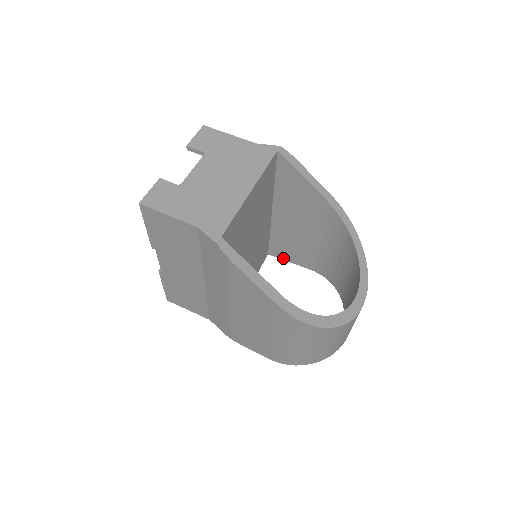
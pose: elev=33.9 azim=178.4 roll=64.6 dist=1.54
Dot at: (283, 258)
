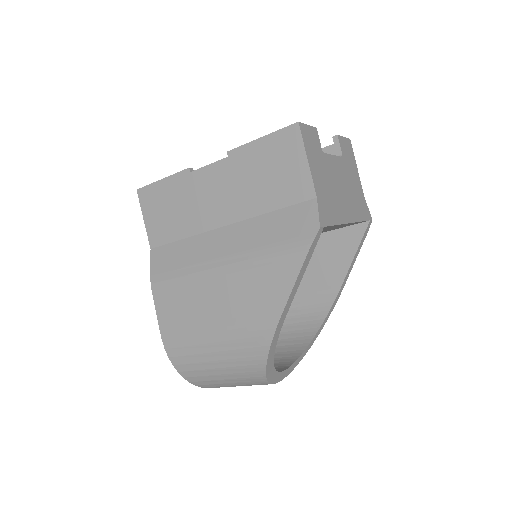
Dot at: occluded
